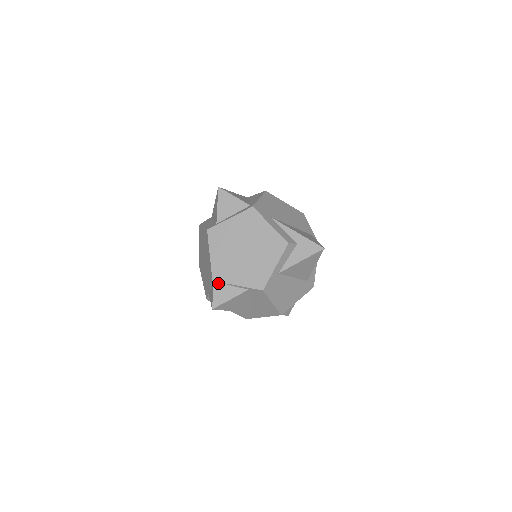
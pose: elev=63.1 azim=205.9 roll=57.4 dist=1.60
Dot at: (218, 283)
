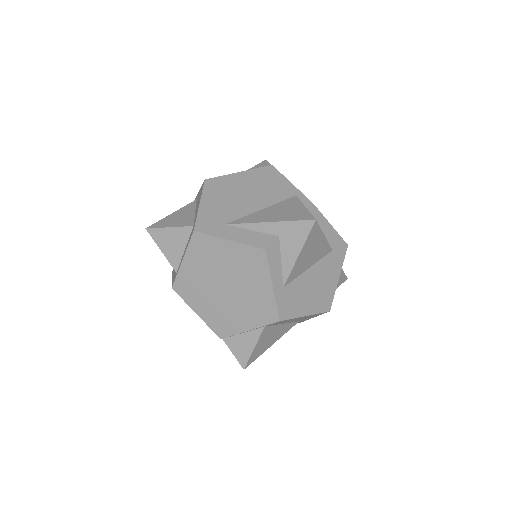
Dot at: (228, 338)
